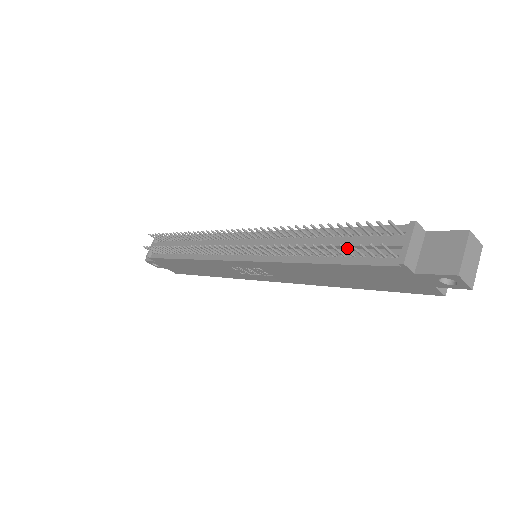
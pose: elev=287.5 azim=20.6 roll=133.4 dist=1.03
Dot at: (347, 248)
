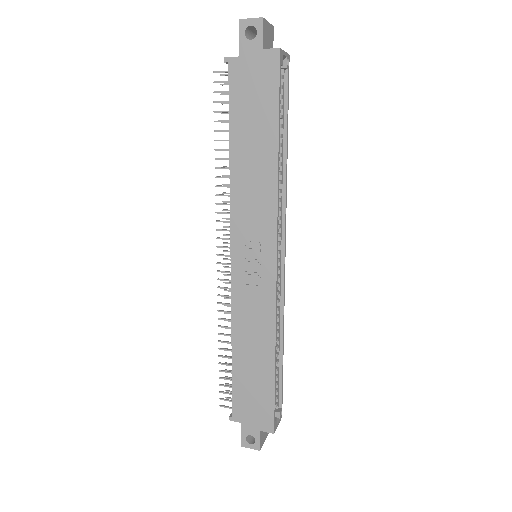
Dot at: occluded
